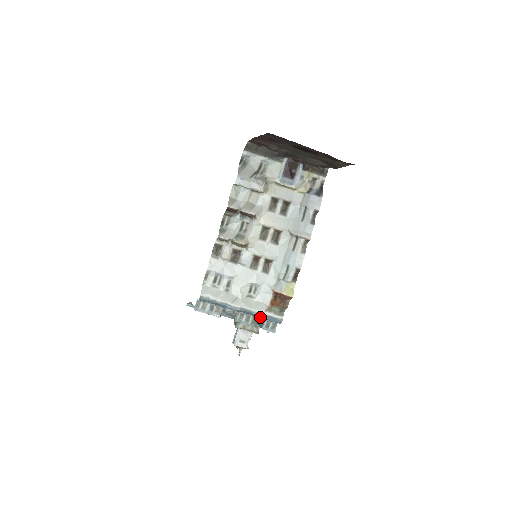
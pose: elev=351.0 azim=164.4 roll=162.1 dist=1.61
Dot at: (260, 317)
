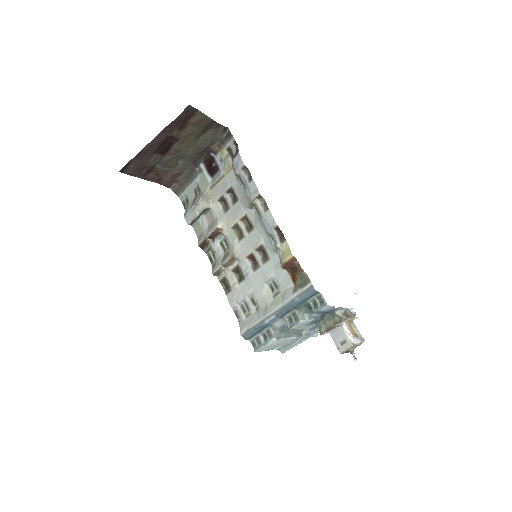
Dot at: (296, 304)
